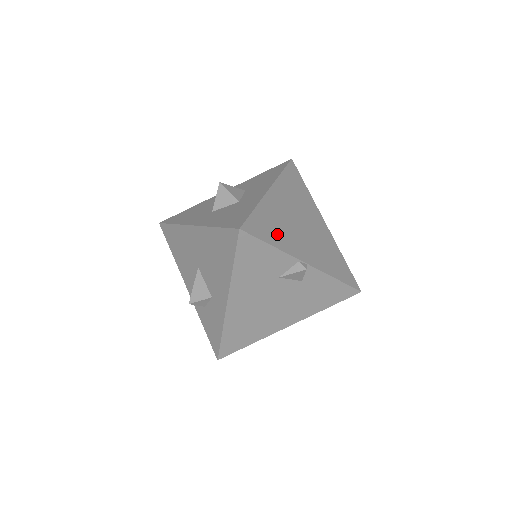
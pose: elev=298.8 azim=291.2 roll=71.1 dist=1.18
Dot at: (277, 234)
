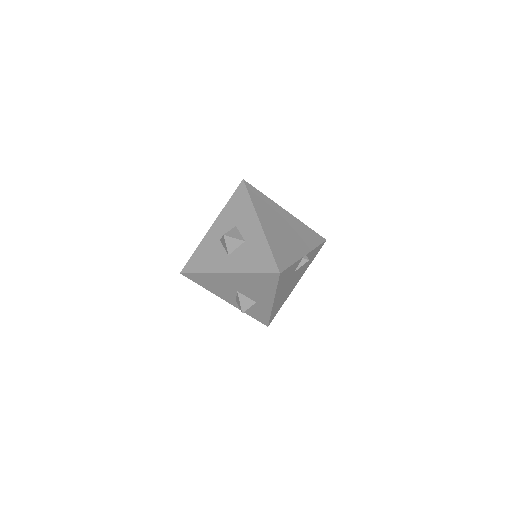
Dot at: (287, 253)
